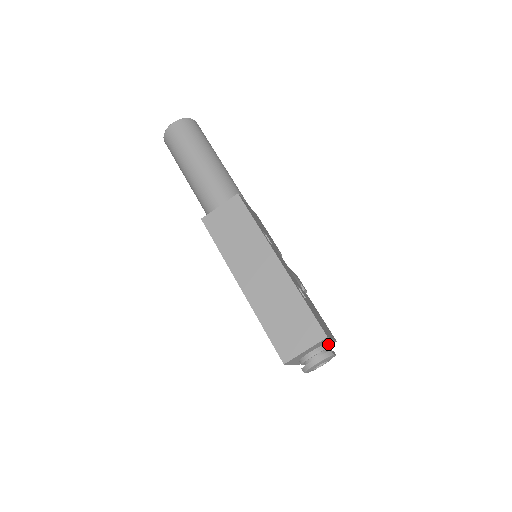
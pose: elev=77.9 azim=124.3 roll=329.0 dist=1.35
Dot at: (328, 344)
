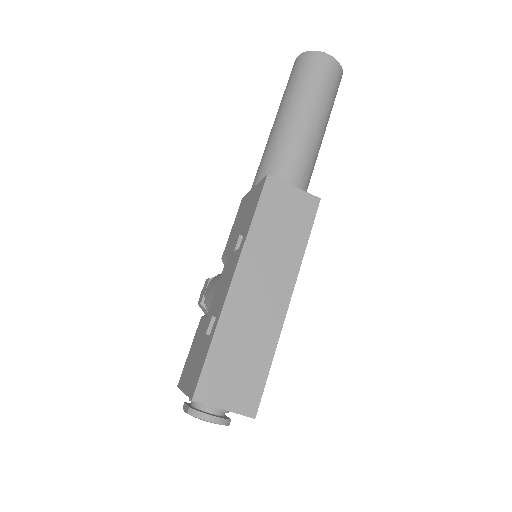
Dot at: occluded
